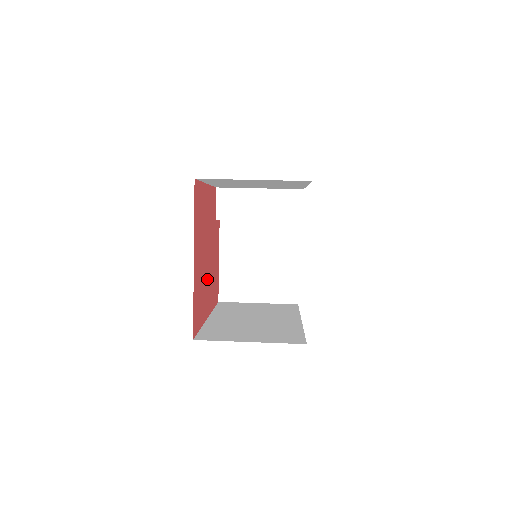
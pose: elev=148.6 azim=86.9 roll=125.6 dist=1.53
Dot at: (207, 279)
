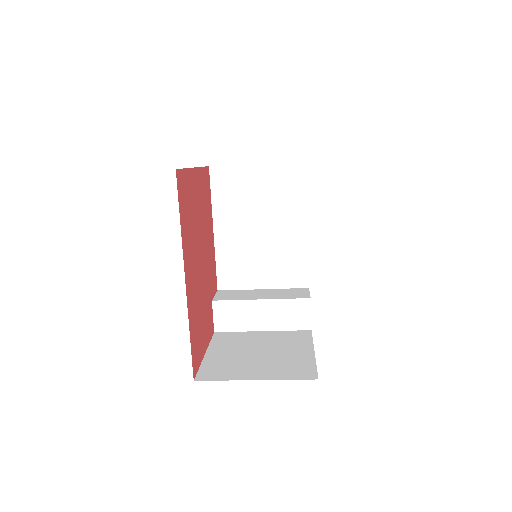
Dot at: (195, 260)
